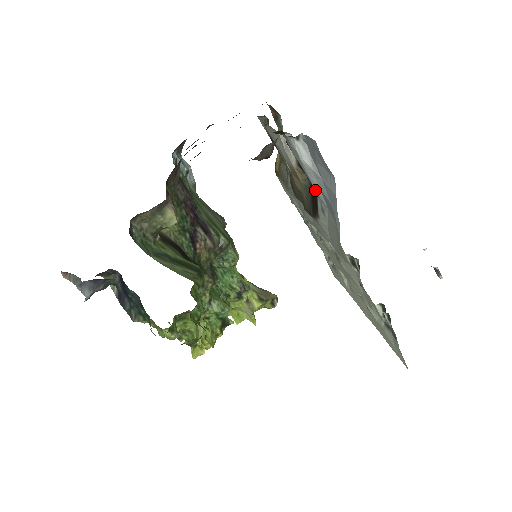
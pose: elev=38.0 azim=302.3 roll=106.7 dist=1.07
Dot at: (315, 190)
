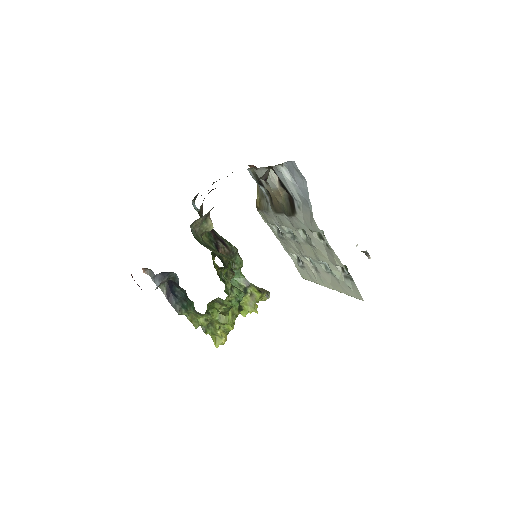
Dot at: (293, 195)
